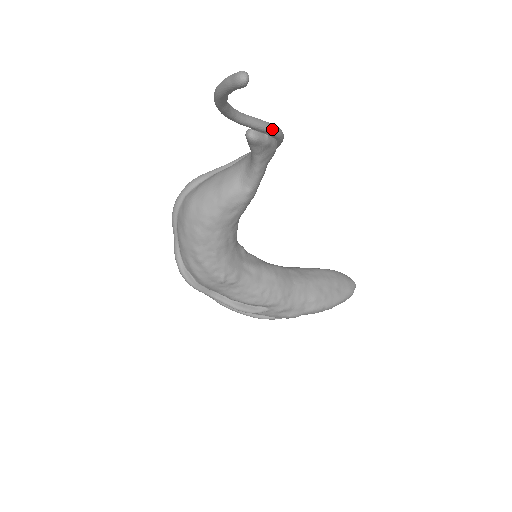
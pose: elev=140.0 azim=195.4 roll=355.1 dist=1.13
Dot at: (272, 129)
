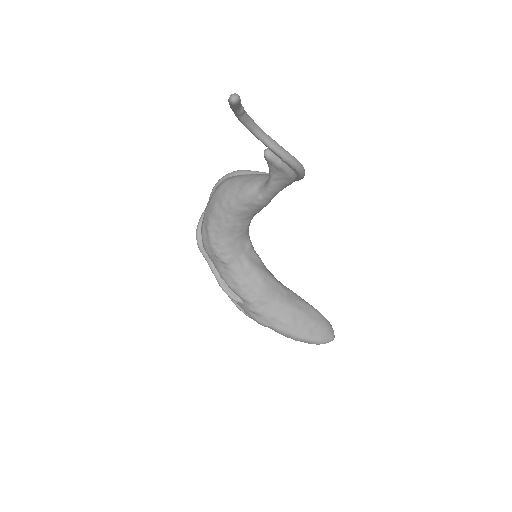
Dot at: (286, 158)
